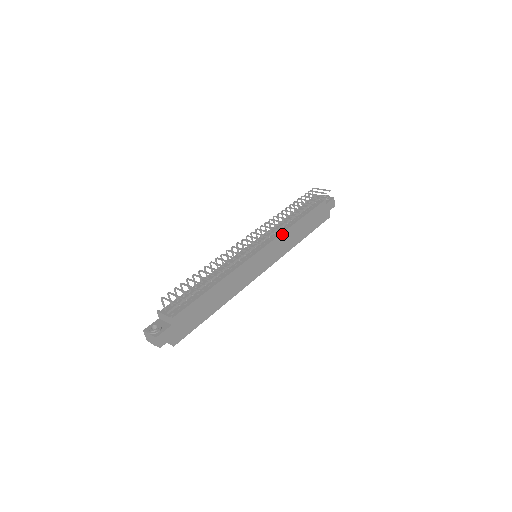
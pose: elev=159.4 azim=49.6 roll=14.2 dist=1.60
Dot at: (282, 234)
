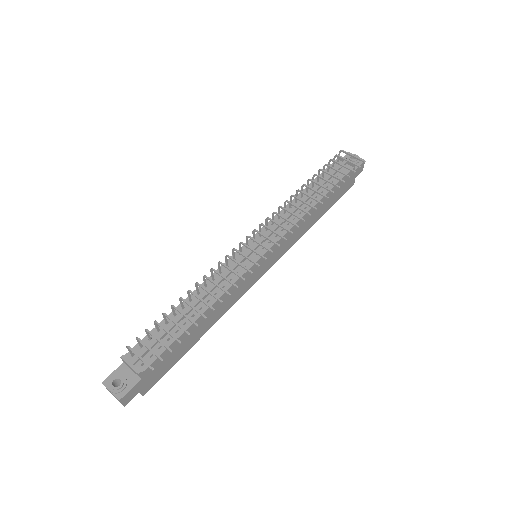
Dot at: (293, 226)
